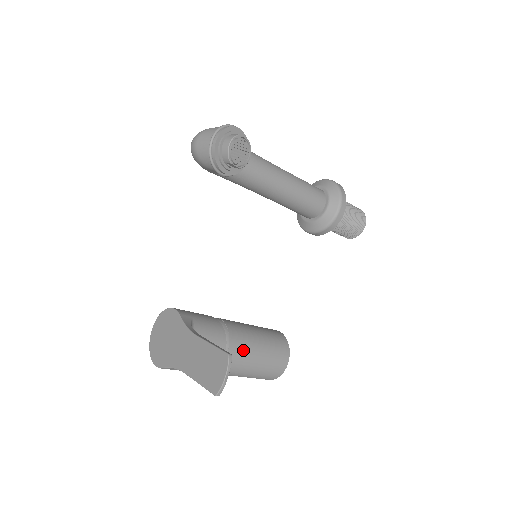
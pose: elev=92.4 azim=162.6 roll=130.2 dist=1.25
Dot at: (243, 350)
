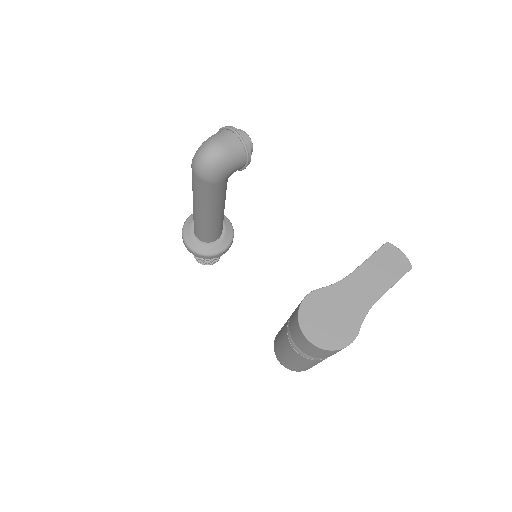
Dot at: occluded
